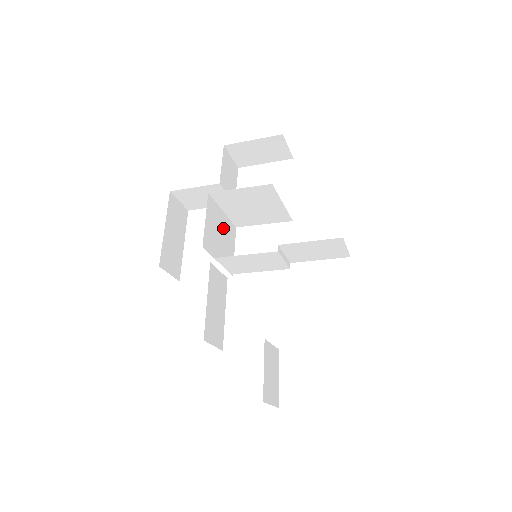
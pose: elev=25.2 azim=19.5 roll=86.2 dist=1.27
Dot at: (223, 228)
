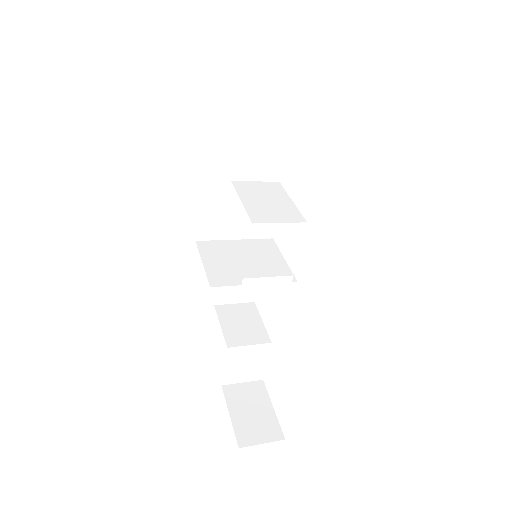
Dot at: occluded
